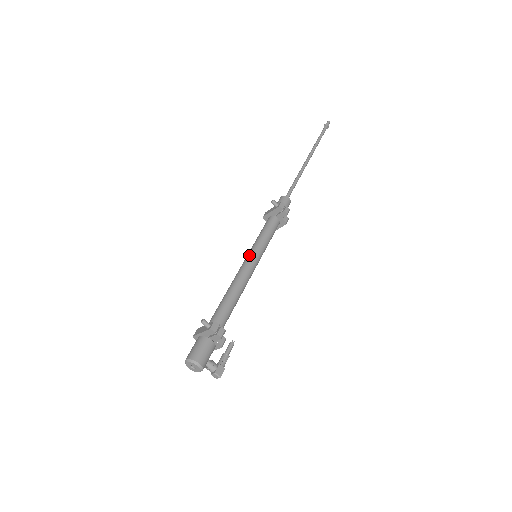
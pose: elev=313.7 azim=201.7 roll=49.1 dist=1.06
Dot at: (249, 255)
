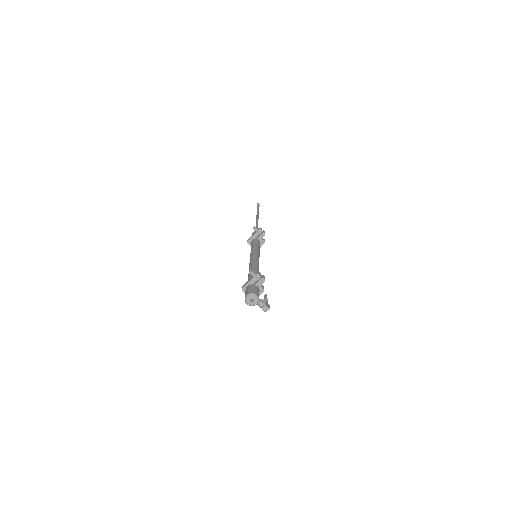
Dot at: (252, 254)
